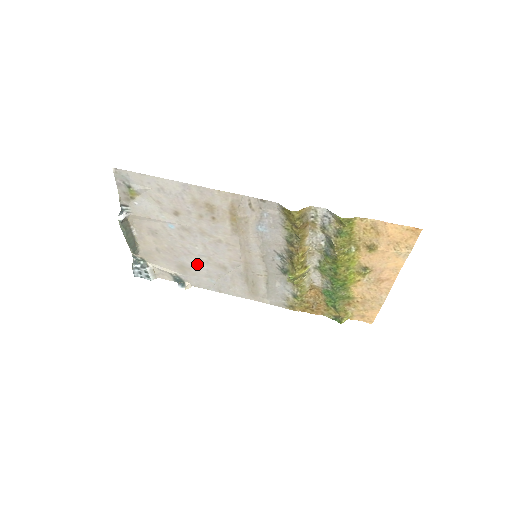
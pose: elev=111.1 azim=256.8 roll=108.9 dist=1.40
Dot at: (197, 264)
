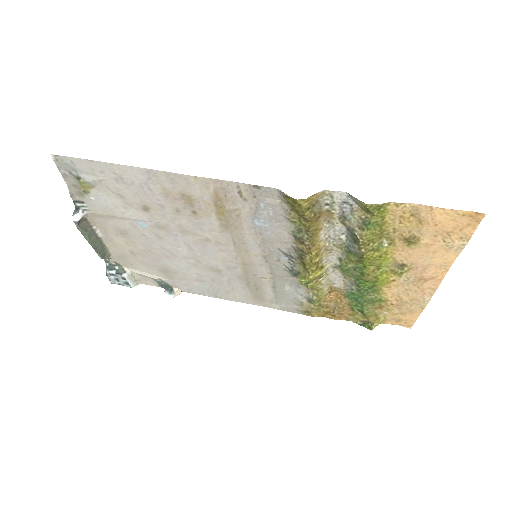
Dot at: (184, 267)
